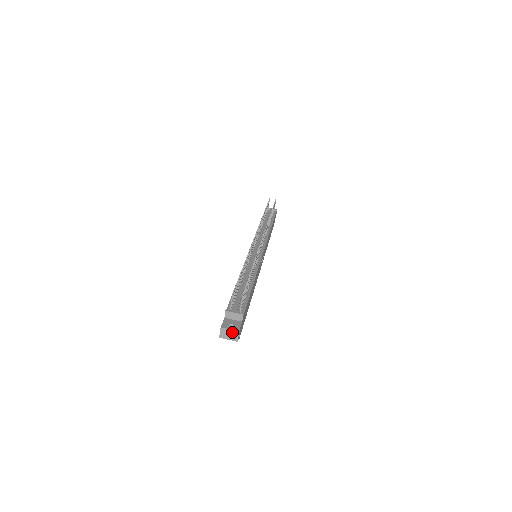
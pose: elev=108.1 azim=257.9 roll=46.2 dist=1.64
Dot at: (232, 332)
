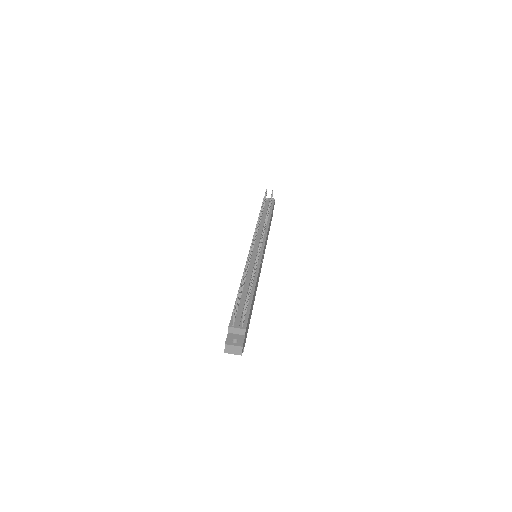
Dot at: (236, 348)
